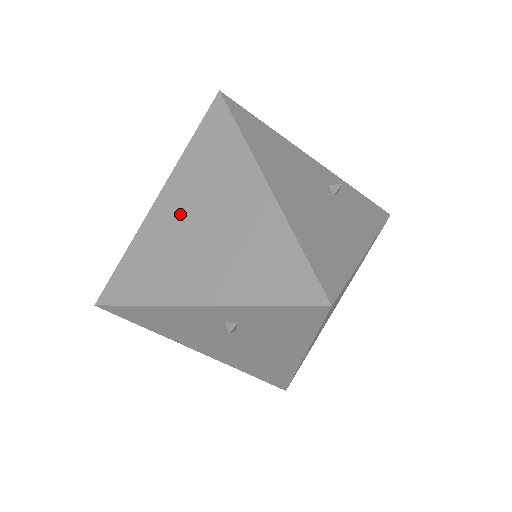
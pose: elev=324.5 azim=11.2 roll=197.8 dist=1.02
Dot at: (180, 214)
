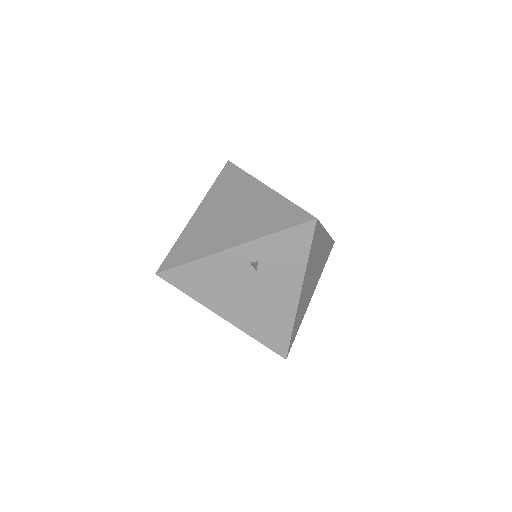
Dot at: (213, 213)
